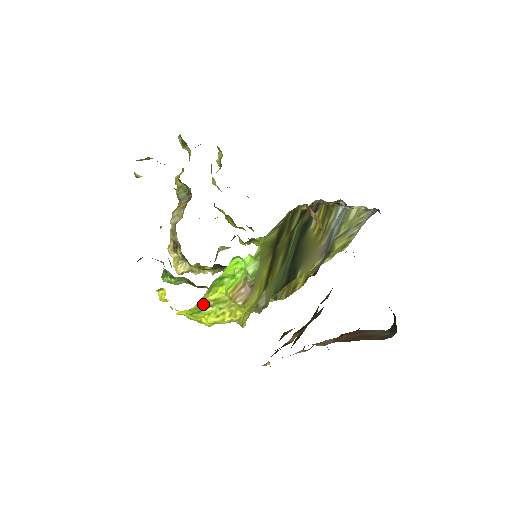
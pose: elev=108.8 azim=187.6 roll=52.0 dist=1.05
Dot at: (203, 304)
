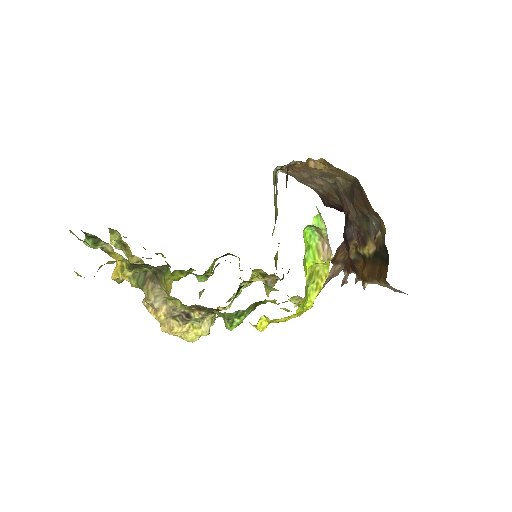
Dot at: (306, 288)
